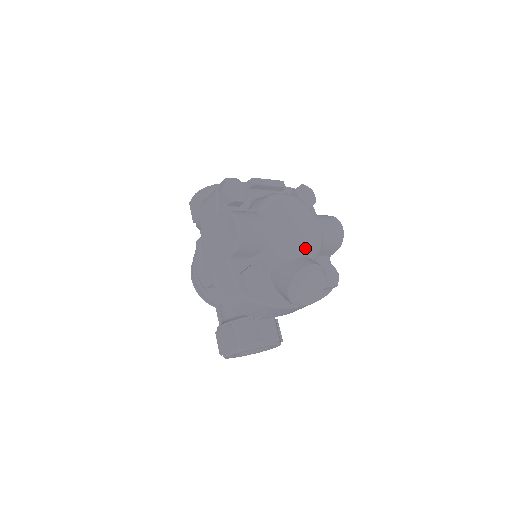
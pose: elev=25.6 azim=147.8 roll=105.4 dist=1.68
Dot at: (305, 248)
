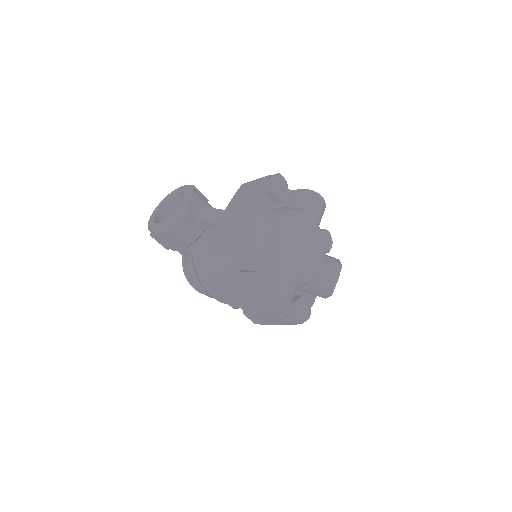
Dot at: (319, 255)
